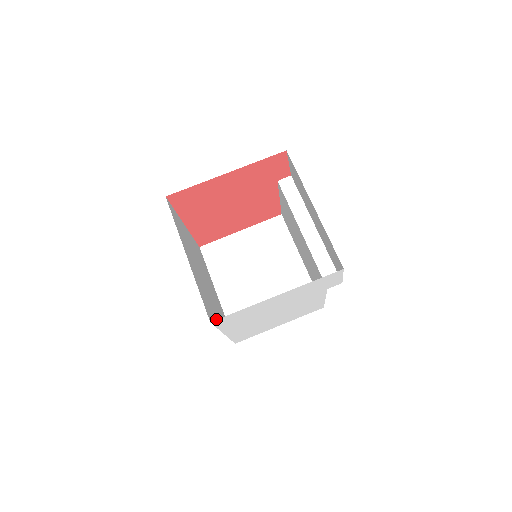
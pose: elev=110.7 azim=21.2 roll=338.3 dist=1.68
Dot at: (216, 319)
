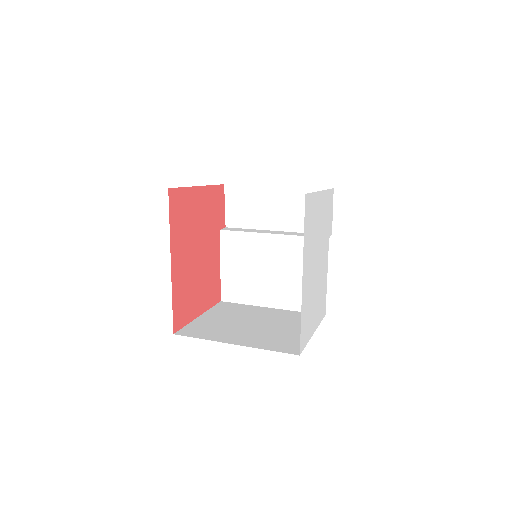
Dot at: occluded
